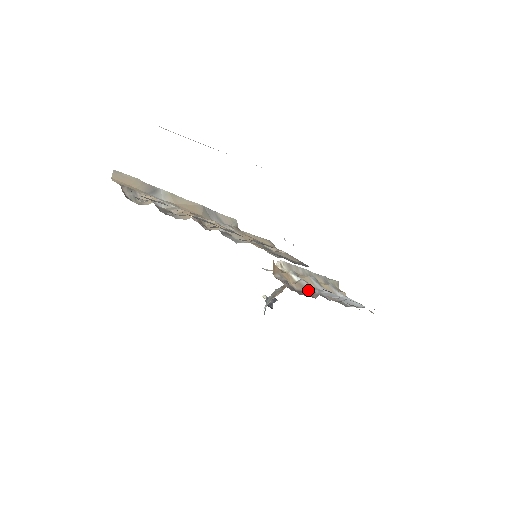
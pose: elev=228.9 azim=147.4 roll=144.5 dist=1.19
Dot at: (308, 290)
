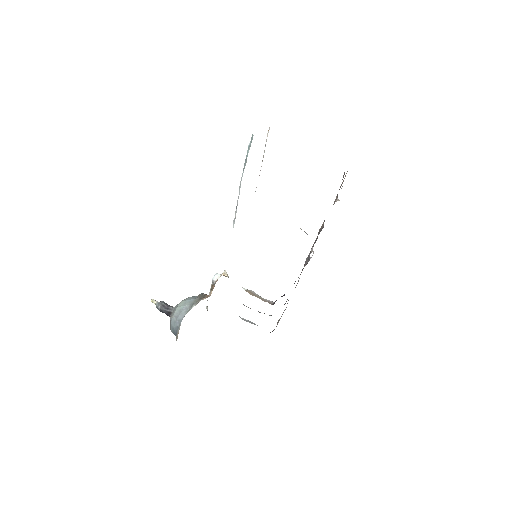
Dot at: (261, 298)
